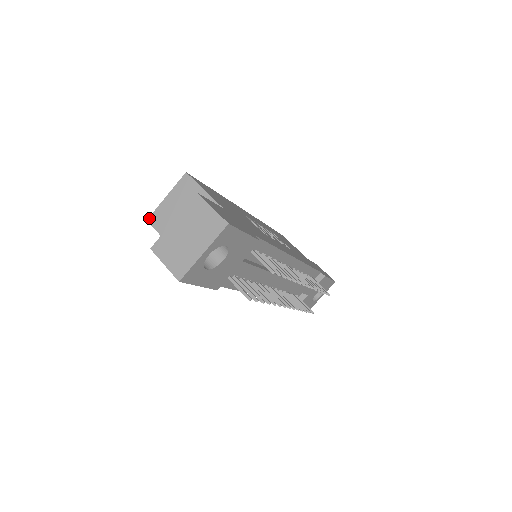
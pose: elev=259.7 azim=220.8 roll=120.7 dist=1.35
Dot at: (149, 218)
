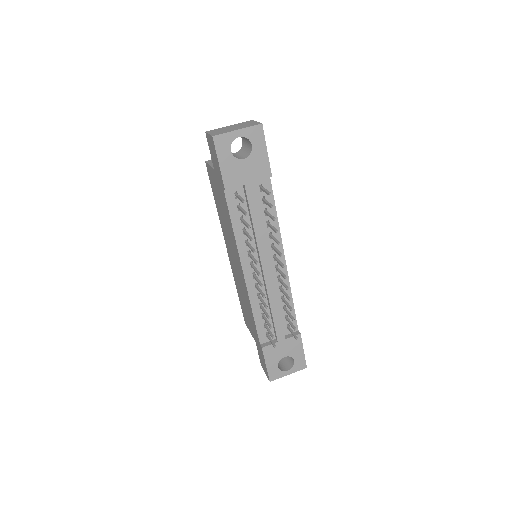
Dot at: (207, 161)
